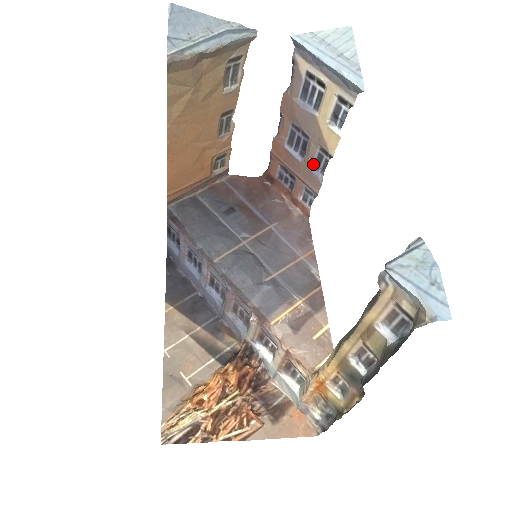
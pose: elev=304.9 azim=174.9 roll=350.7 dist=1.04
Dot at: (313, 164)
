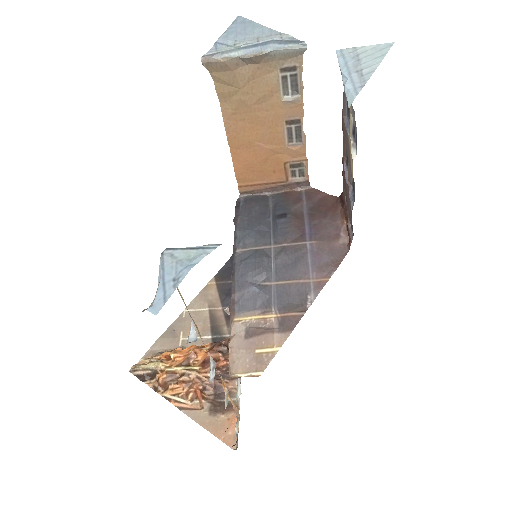
Dot at: (351, 189)
